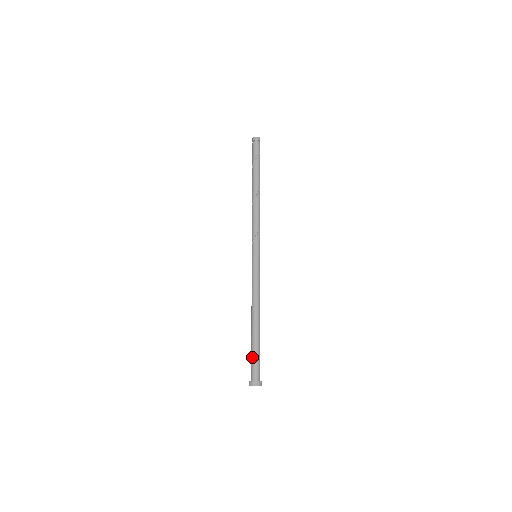
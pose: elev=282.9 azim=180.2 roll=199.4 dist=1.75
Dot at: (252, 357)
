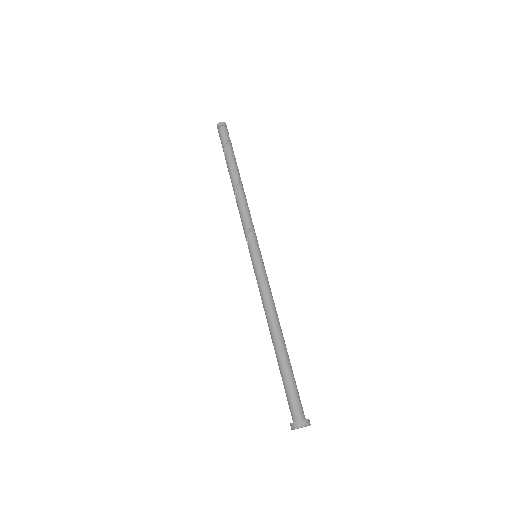
Dot at: (286, 388)
